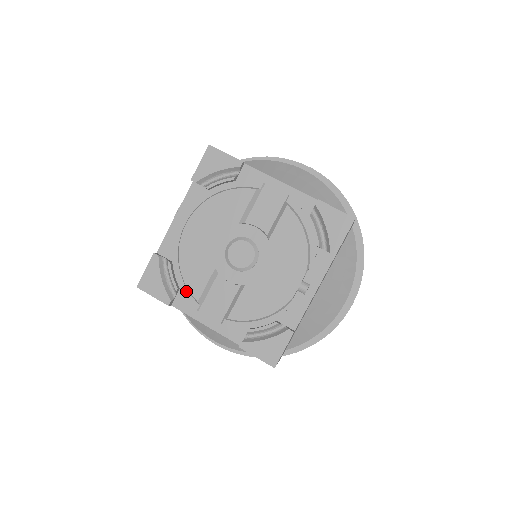
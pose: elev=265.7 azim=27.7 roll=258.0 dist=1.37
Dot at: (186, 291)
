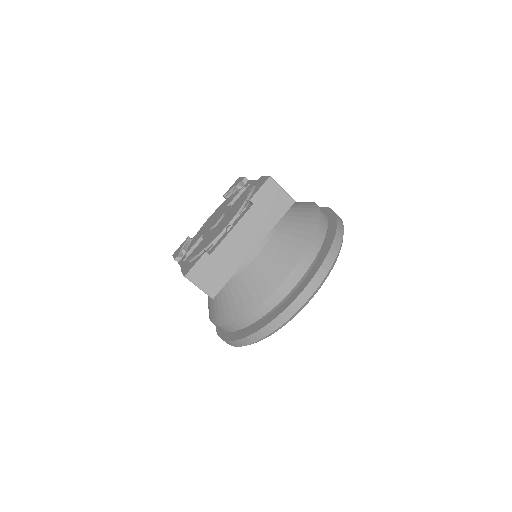
Dot at: occluded
